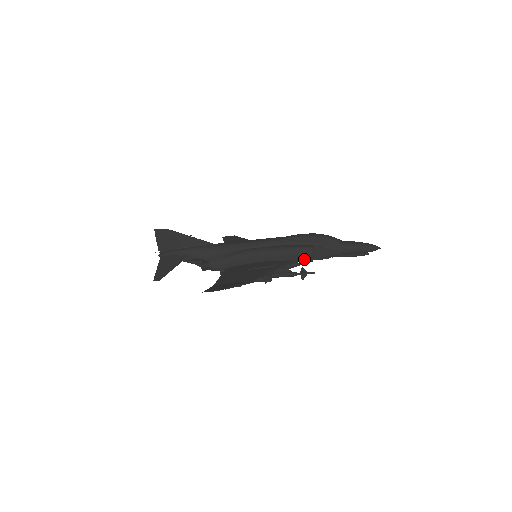
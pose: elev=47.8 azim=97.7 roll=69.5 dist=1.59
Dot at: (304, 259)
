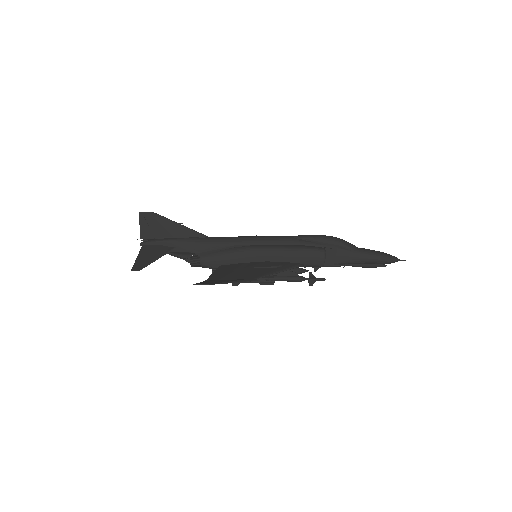
Dot at: (314, 263)
